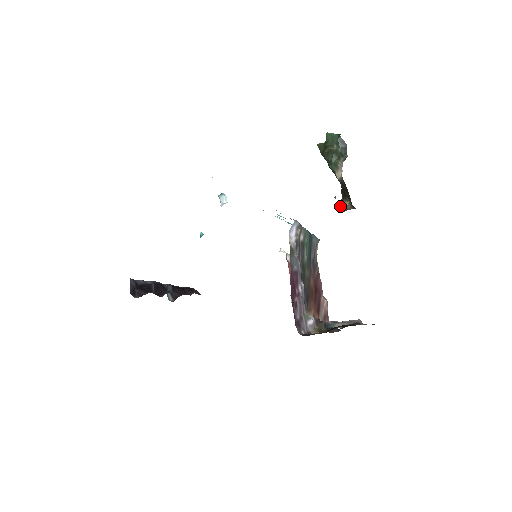
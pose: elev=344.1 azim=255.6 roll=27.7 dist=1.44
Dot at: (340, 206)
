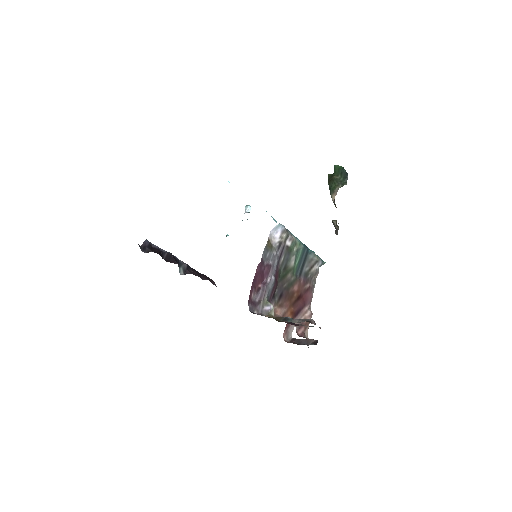
Dot at: occluded
